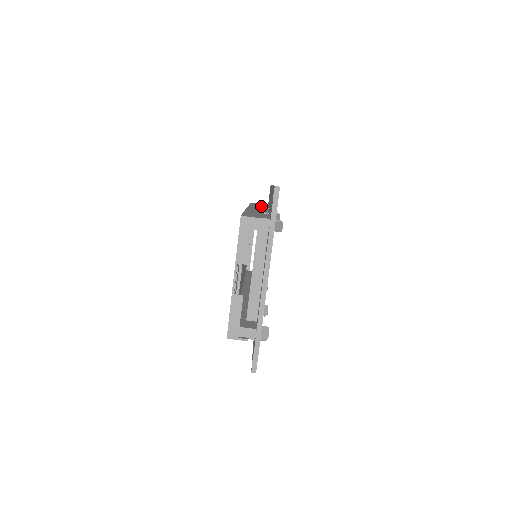
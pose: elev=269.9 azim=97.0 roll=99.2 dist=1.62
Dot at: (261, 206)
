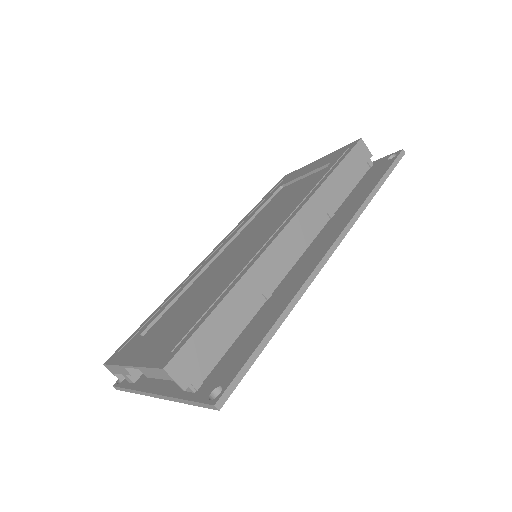
Dot at: (335, 196)
